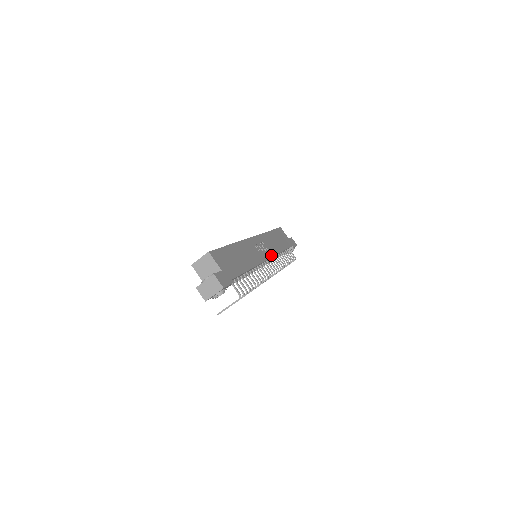
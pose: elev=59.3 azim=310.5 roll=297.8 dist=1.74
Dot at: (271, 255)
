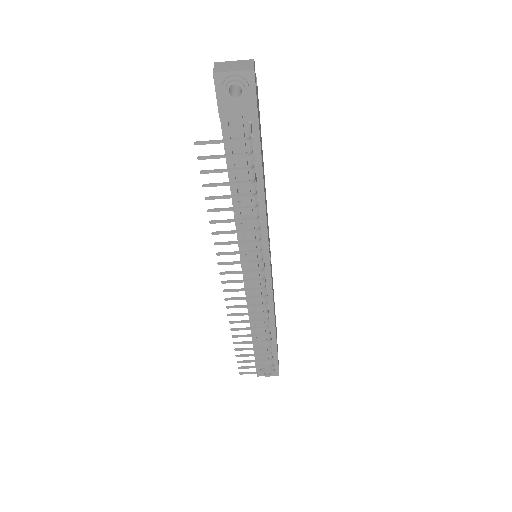
Dot at: (271, 278)
